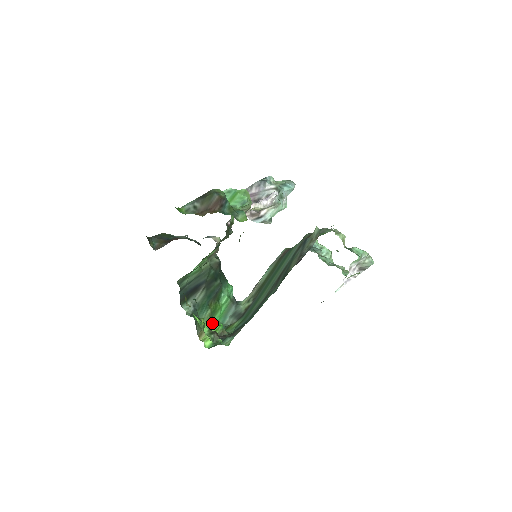
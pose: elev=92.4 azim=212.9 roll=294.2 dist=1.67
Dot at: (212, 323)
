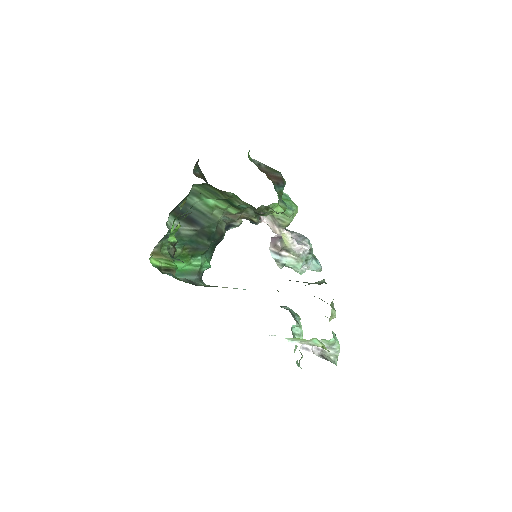
Dot at: (172, 259)
